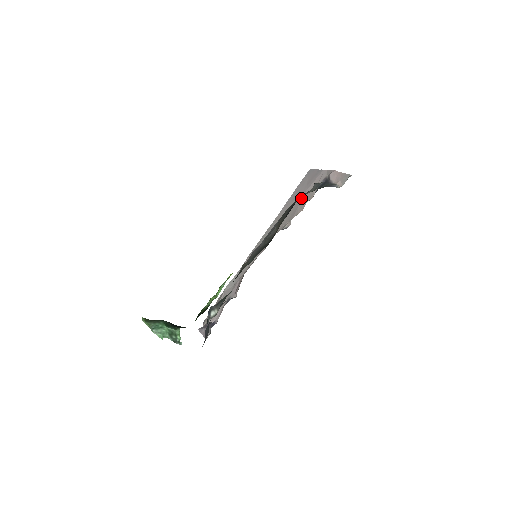
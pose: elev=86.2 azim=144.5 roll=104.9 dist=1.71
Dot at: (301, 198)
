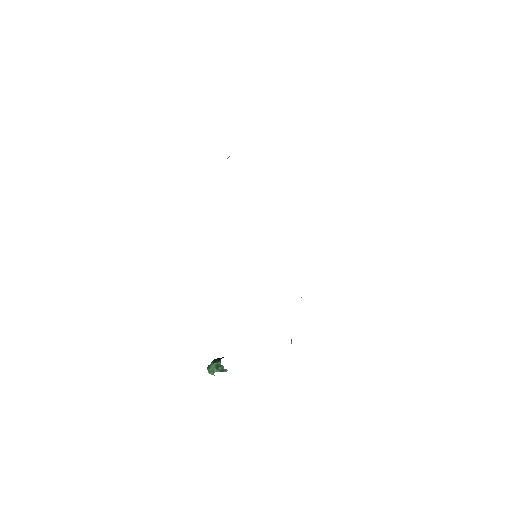
Dot at: occluded
